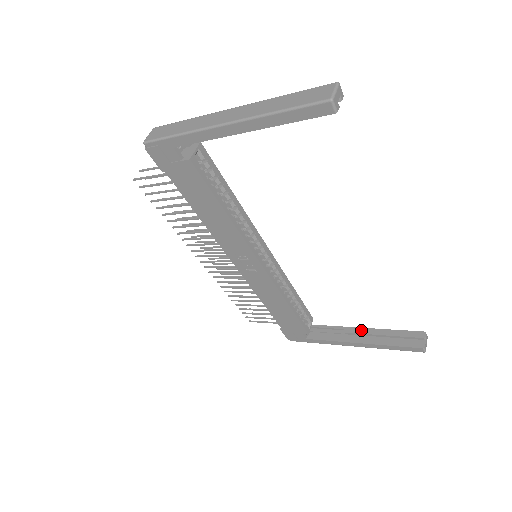
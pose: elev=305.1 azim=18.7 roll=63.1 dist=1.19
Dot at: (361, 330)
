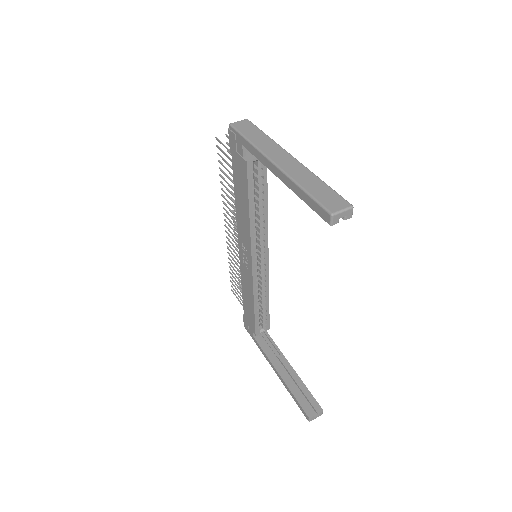
Dot at: (289, 367)
